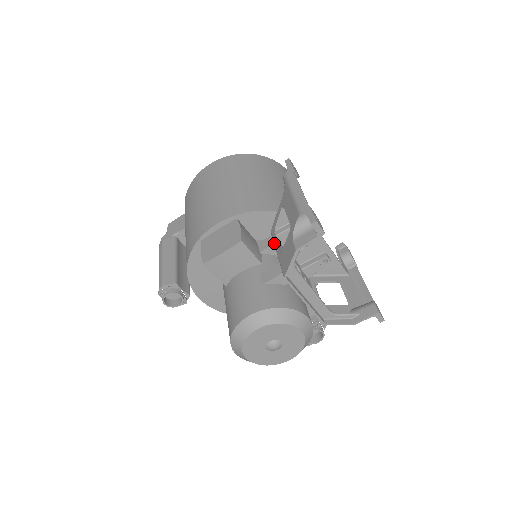
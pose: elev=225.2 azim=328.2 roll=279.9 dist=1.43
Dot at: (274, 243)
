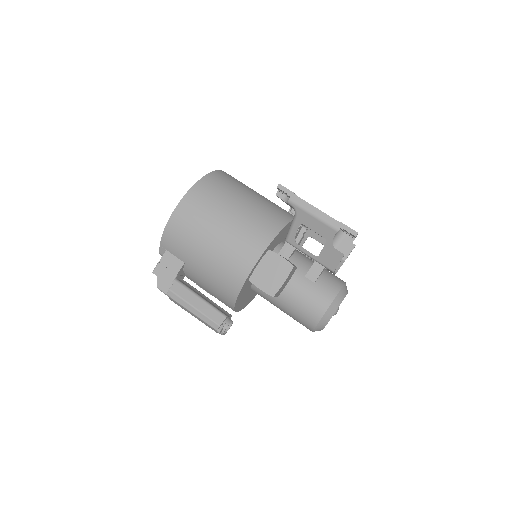
Dot at: (300, 250)
